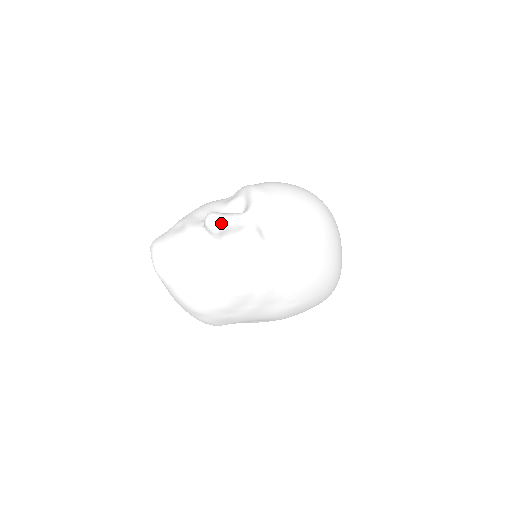
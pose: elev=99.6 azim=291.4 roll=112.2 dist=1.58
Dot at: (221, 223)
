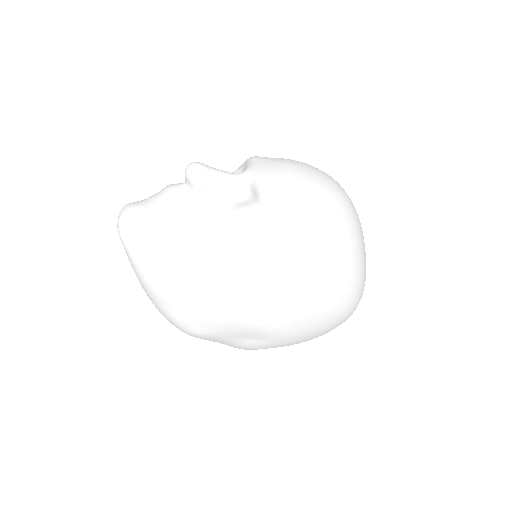
Dot at: (204, 172)
